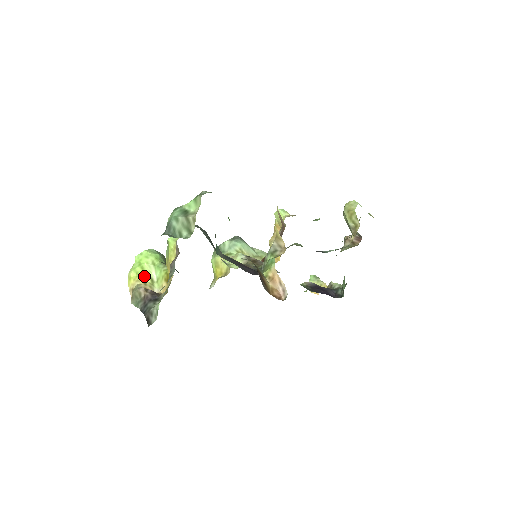
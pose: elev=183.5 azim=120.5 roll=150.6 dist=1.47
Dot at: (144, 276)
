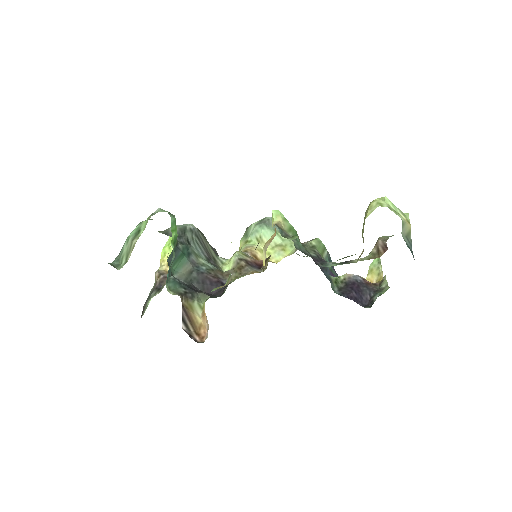
Dot at: occluded
